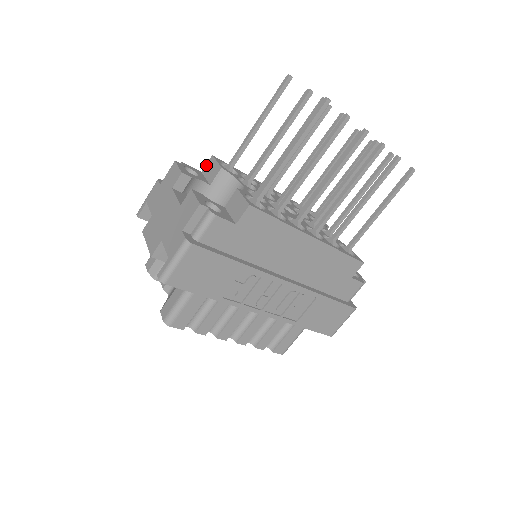
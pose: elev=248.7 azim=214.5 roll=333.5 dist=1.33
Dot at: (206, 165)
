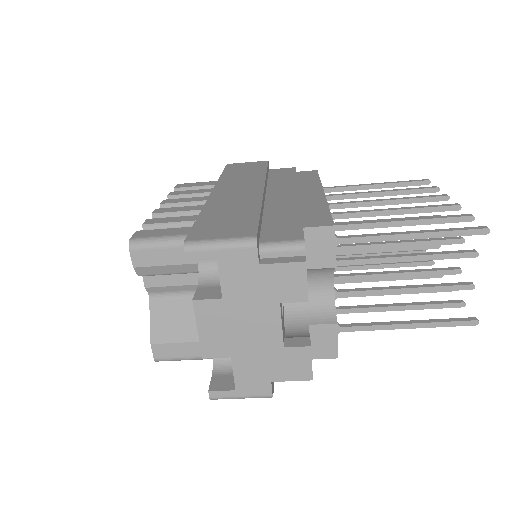
Dot at: (317, 229)
